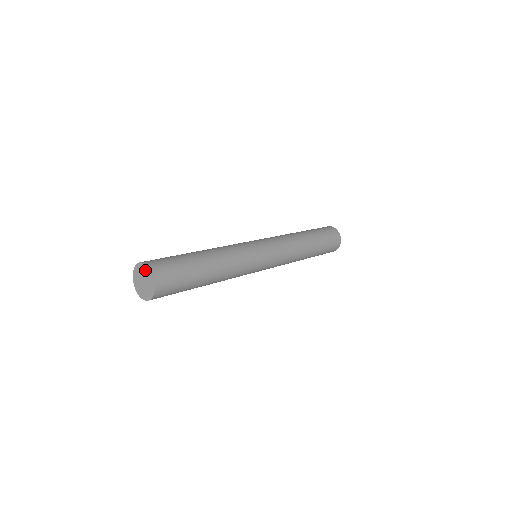
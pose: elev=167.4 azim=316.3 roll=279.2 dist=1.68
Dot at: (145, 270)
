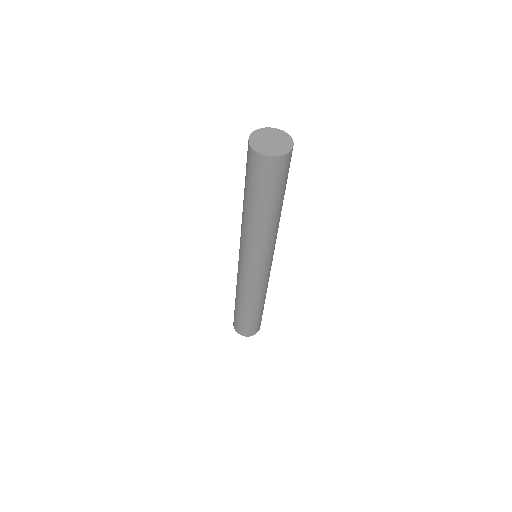
Dot at: (285, 138)
